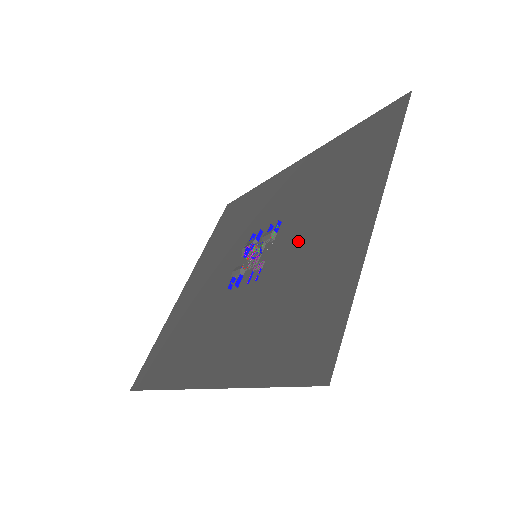
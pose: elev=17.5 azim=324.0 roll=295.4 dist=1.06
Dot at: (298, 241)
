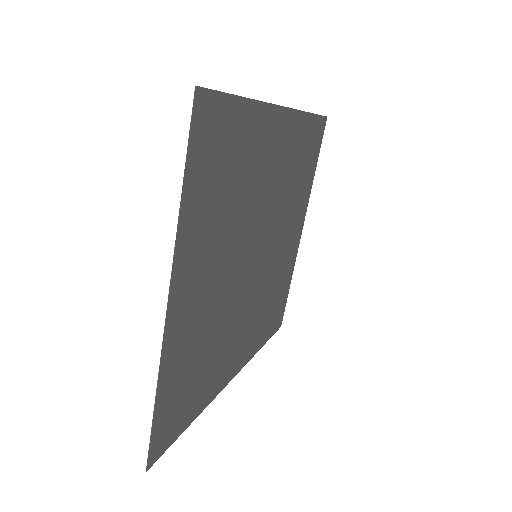
Dot at: (225, 277)
